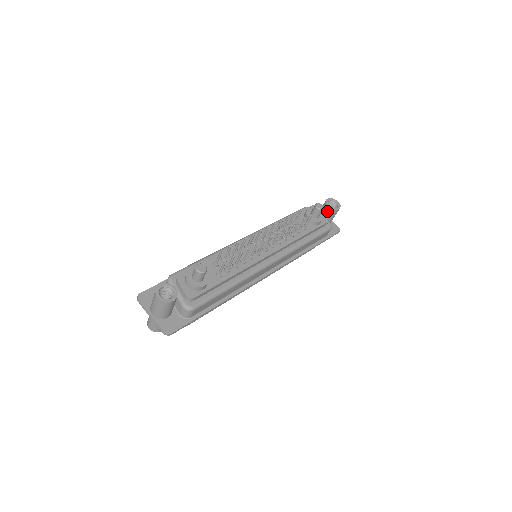
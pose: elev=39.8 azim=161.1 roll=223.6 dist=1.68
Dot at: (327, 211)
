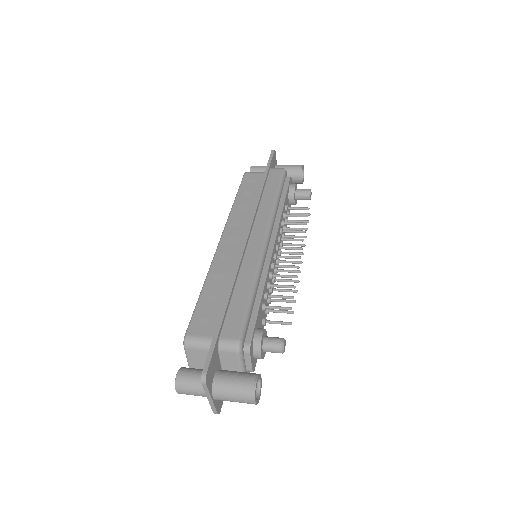
Dot at: (295, 181)
